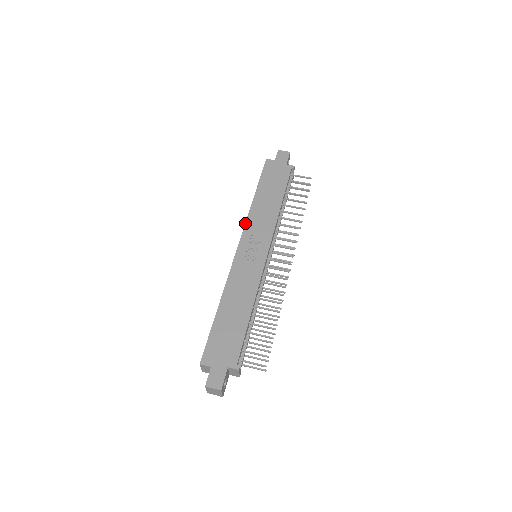
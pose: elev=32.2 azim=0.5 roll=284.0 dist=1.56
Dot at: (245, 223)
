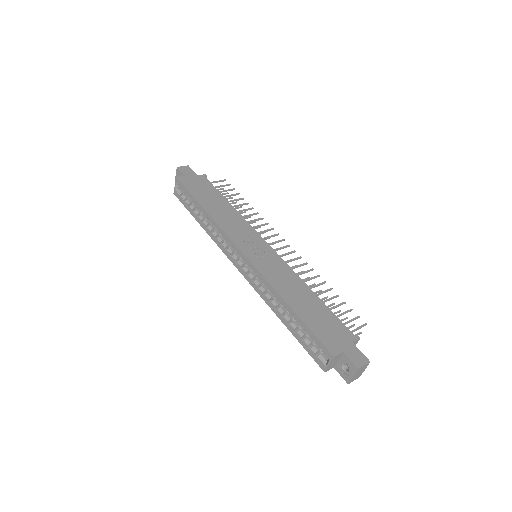
Dot at: (224, 232)
